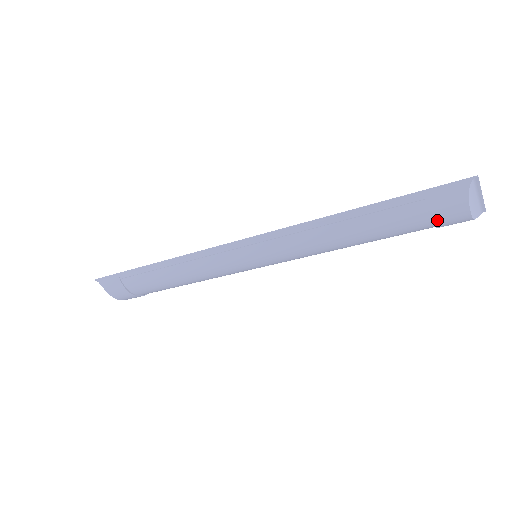
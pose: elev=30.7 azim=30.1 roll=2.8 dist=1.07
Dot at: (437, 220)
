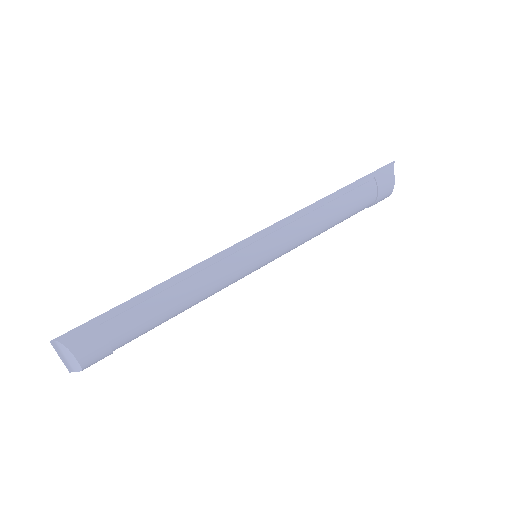
Dot at: (380, 194)
